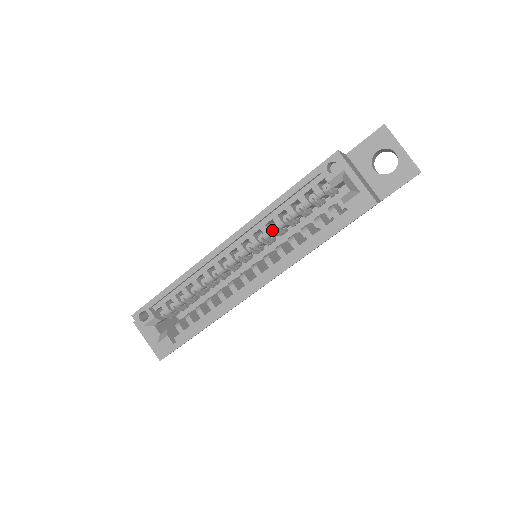
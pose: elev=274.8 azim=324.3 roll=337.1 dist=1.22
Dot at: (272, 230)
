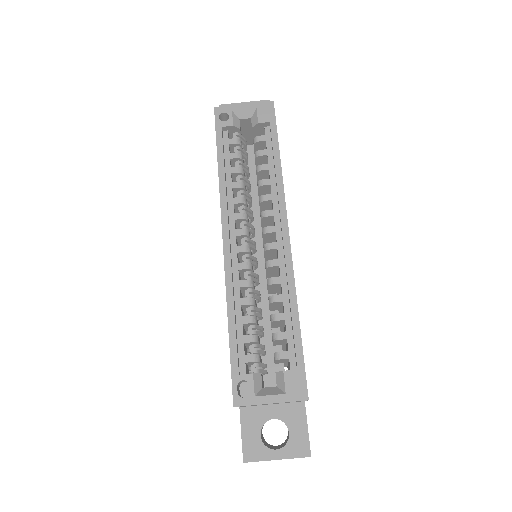
Dot at: (241, 197)
